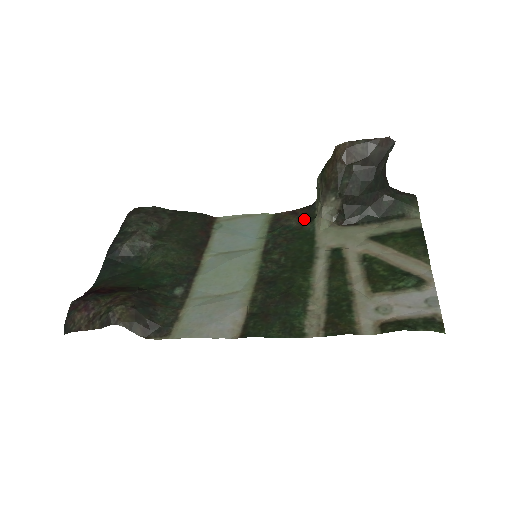
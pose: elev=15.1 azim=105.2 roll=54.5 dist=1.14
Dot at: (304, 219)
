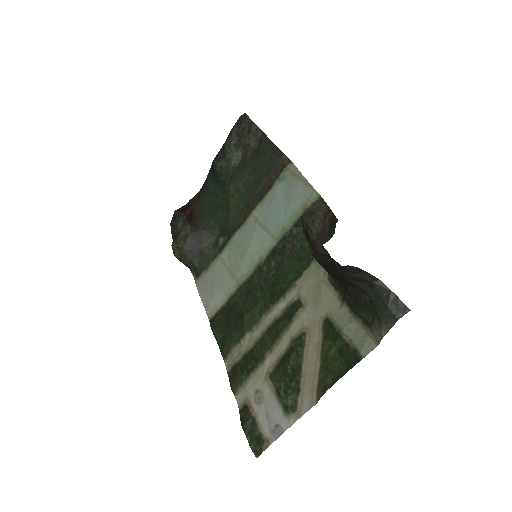
Dot at: (322, 234)
